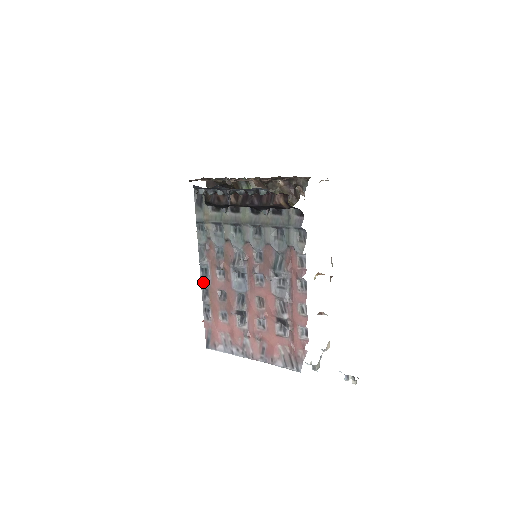
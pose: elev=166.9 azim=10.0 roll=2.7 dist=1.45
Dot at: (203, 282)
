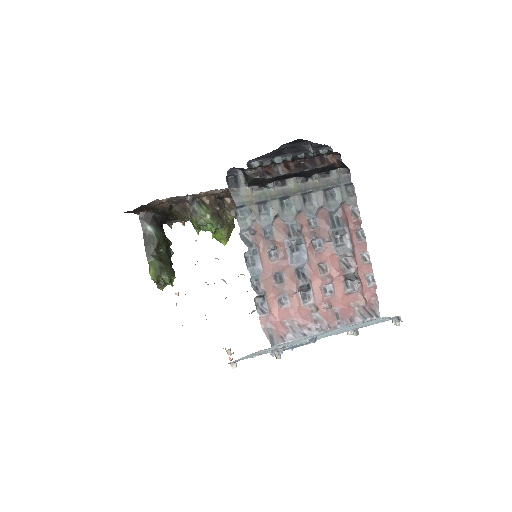
Dot at: (252, 272)
